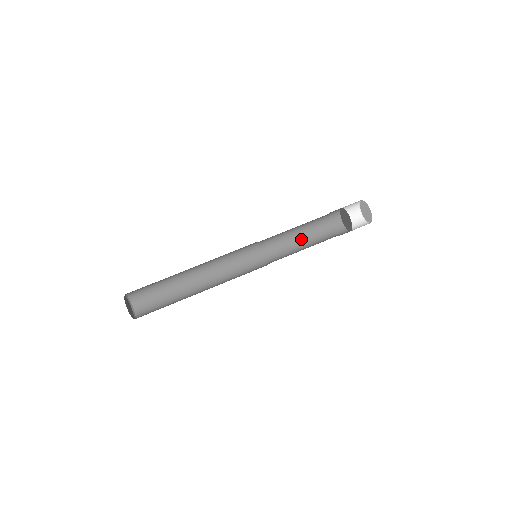
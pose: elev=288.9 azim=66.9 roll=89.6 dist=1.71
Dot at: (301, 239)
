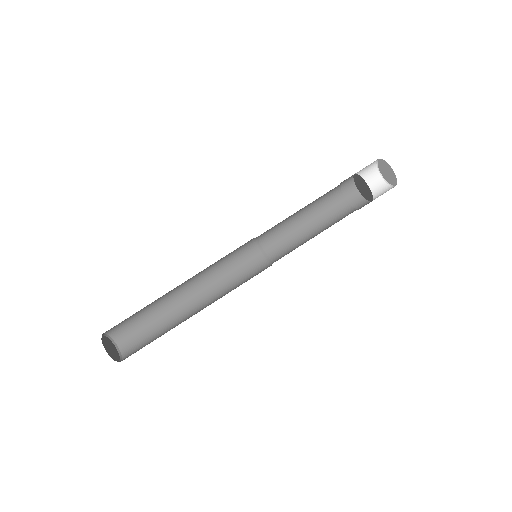
Dot at: (304, 213)
